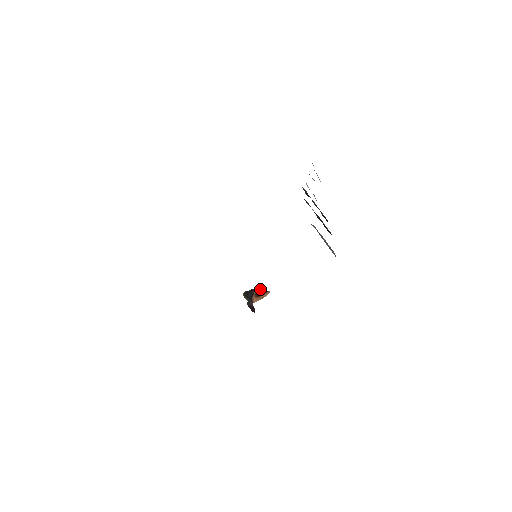
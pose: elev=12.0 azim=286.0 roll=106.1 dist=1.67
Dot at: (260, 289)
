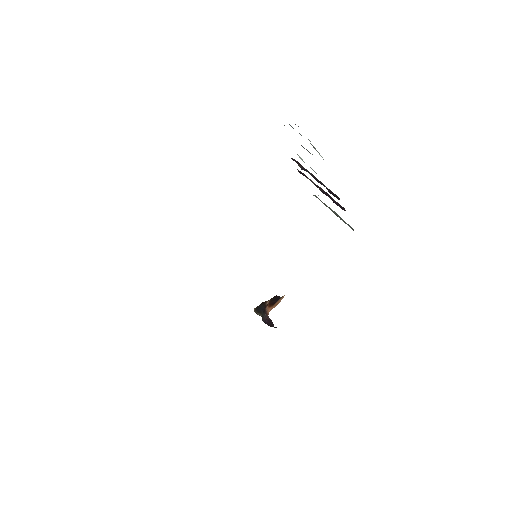
Dot at: (273, 298)
